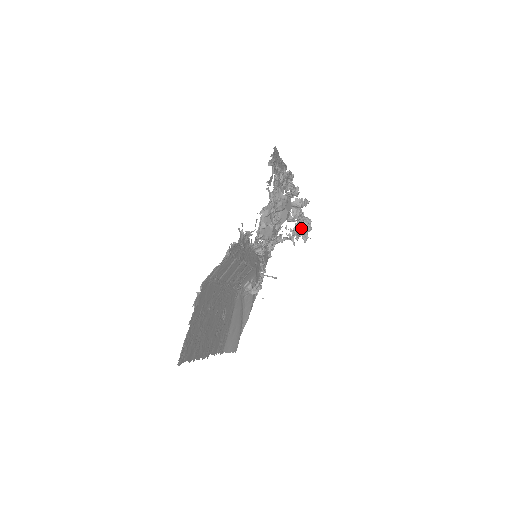
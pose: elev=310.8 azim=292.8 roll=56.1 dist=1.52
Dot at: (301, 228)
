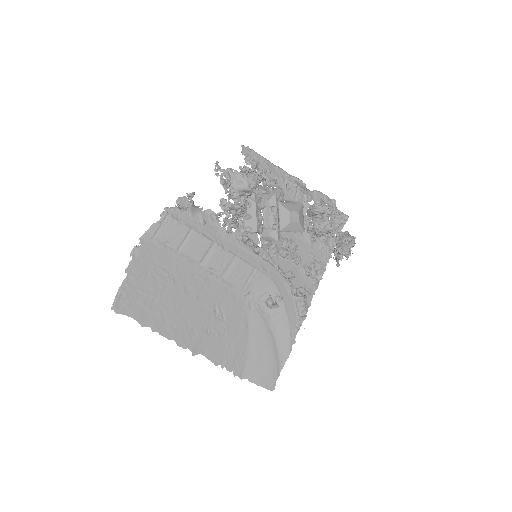
Dot at: (341, 245)
